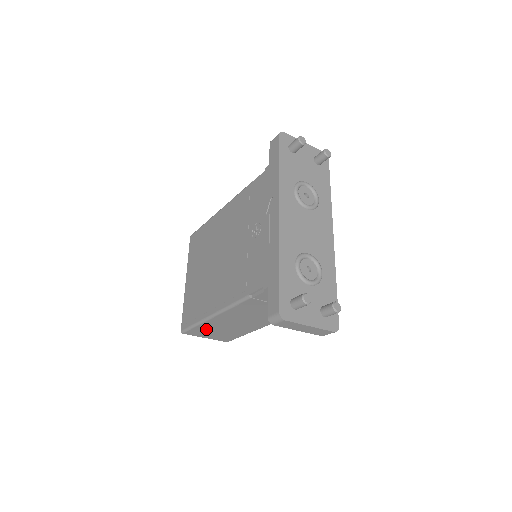
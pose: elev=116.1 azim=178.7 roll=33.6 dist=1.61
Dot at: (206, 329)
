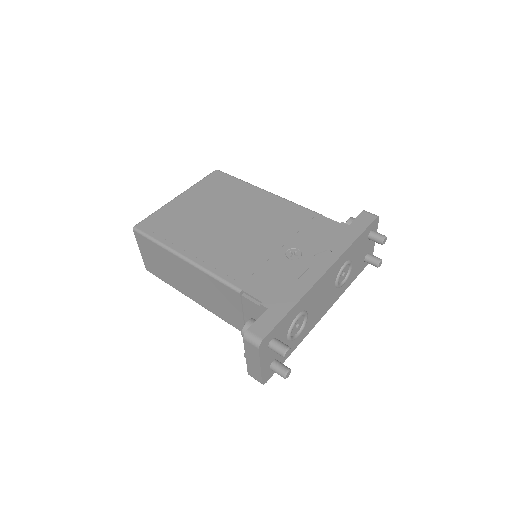
Dot at: (157, 252)
